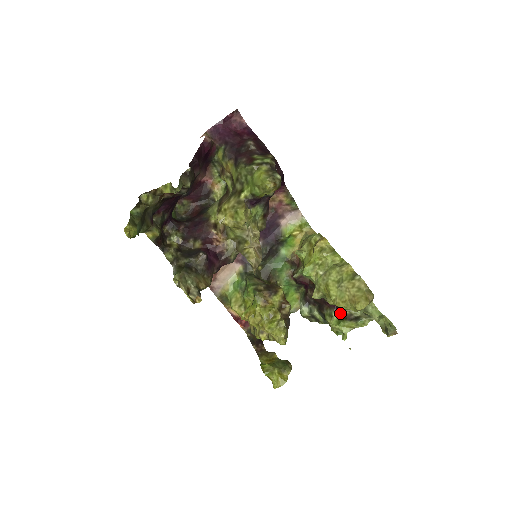
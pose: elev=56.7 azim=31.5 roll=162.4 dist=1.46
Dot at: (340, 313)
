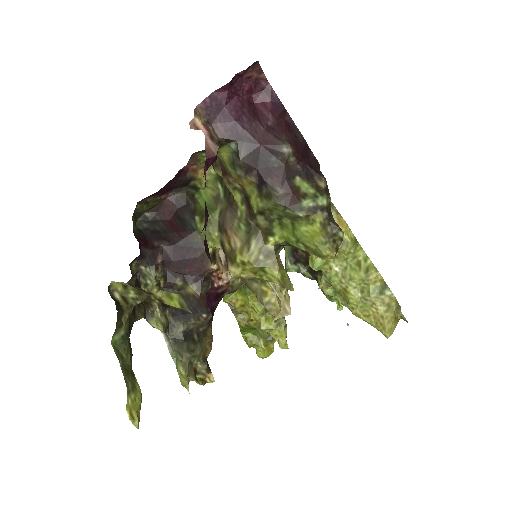
Dot at: occluded
